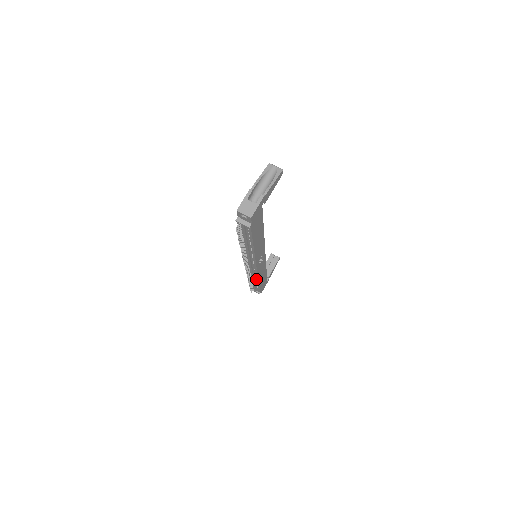
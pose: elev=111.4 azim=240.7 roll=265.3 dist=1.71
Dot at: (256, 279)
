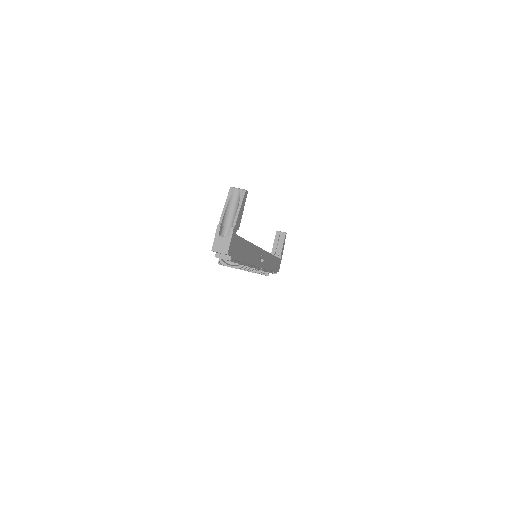
Dot at: occluded
